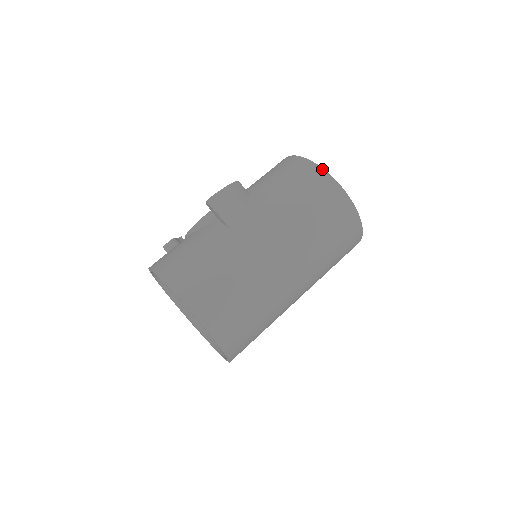
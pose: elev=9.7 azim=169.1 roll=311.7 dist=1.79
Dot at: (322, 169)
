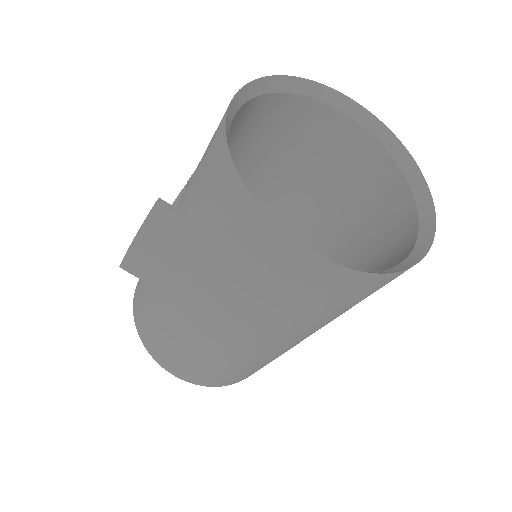
Dot at: (264, 214)
